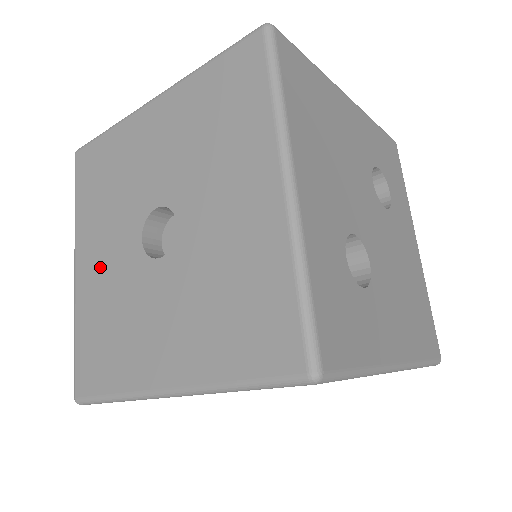
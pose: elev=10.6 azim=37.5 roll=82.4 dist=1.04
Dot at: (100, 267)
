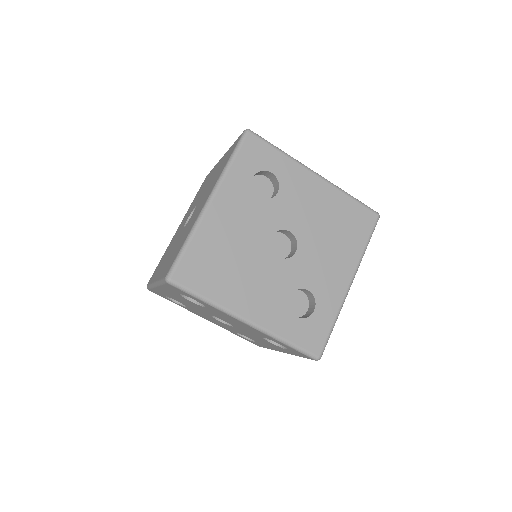
Dot at: occluded
